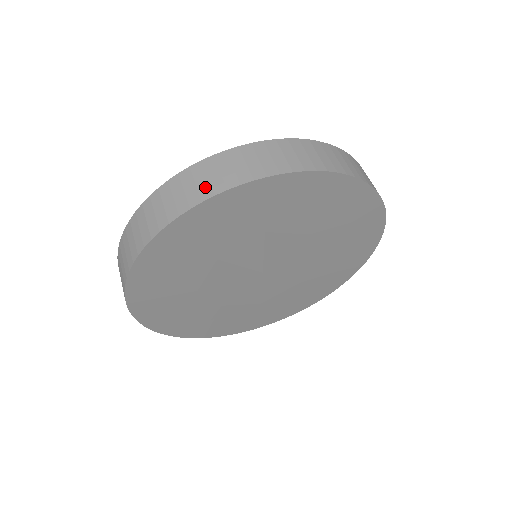
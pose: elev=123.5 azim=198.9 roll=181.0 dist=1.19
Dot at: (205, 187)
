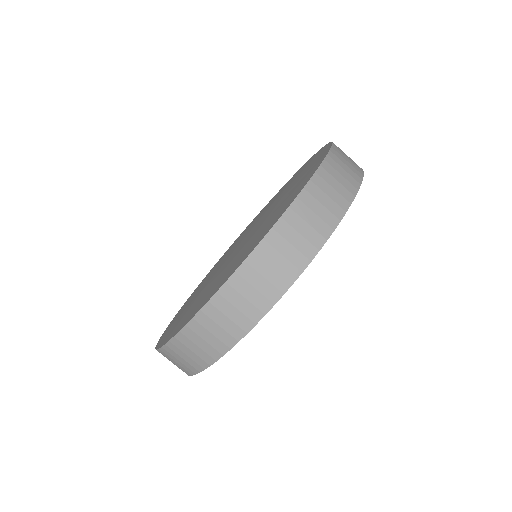
Dot at: (197, 359)
